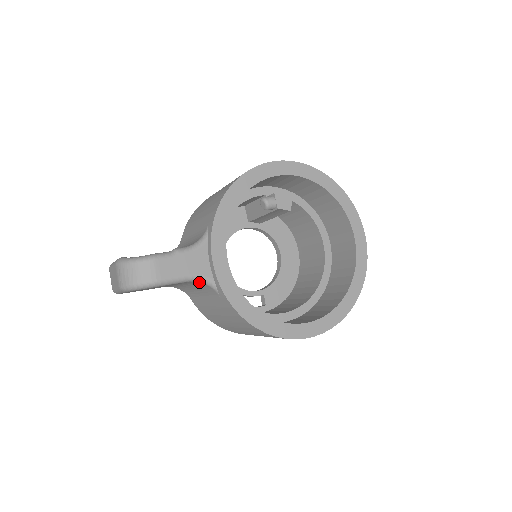
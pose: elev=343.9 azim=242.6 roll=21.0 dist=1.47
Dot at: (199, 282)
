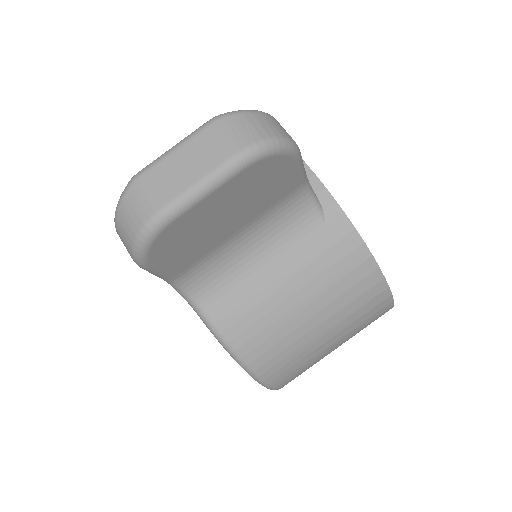
Dot at: (306, 194)
